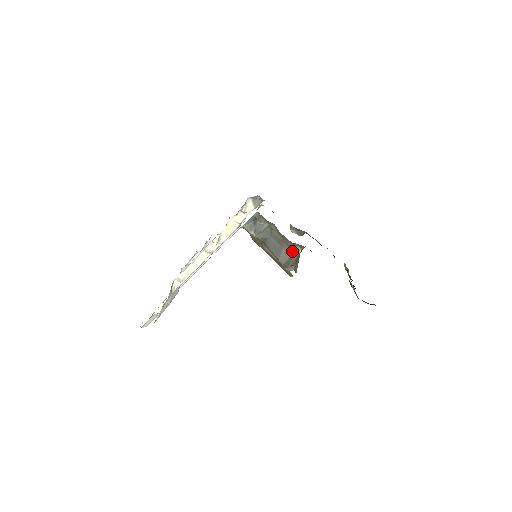
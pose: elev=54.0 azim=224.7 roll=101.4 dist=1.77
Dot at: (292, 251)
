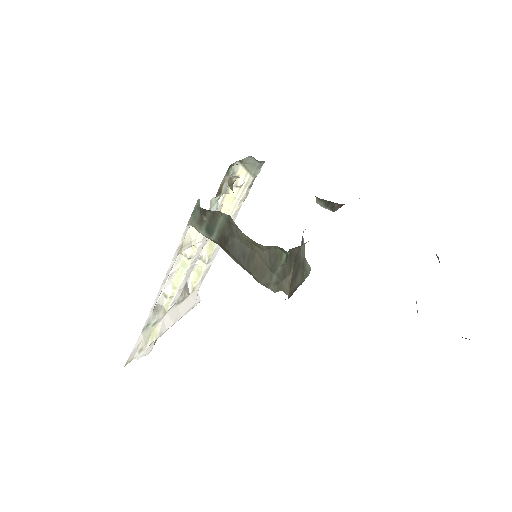
Dot at: (271, 258)
